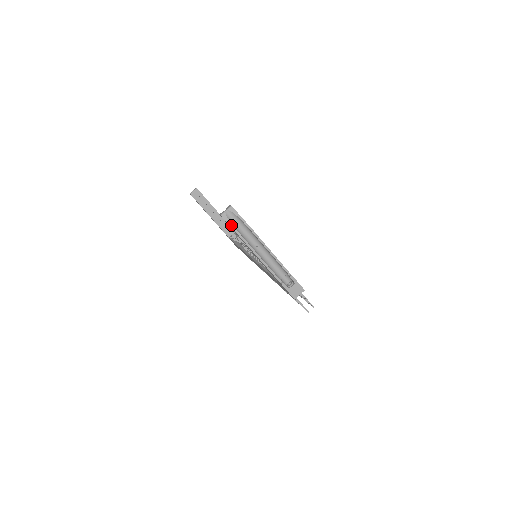
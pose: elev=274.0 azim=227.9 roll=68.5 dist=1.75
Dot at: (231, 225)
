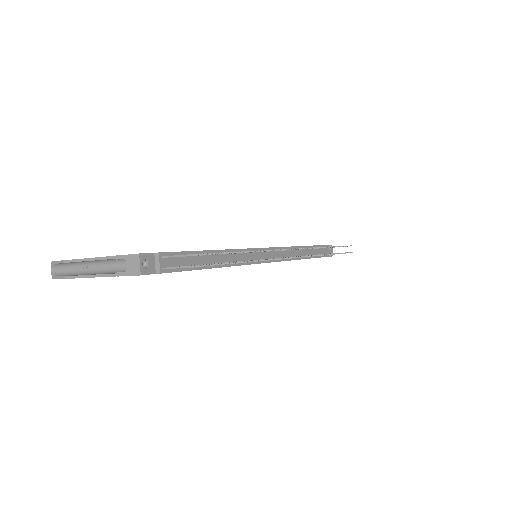
Dot at: (57, 277)
